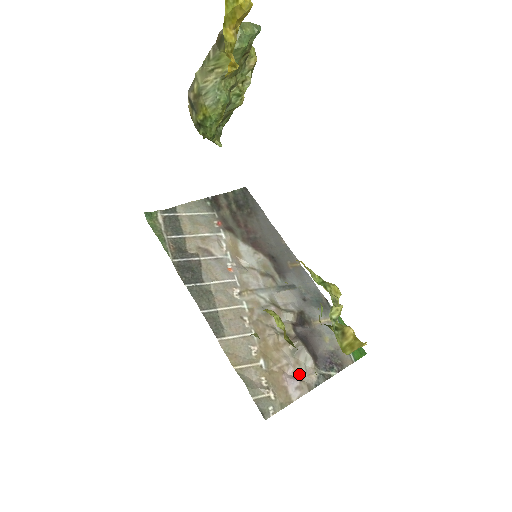
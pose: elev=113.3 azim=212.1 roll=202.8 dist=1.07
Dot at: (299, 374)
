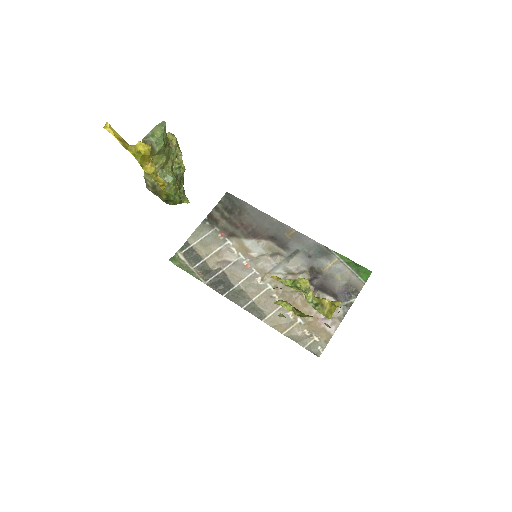
Dot at: occluded
